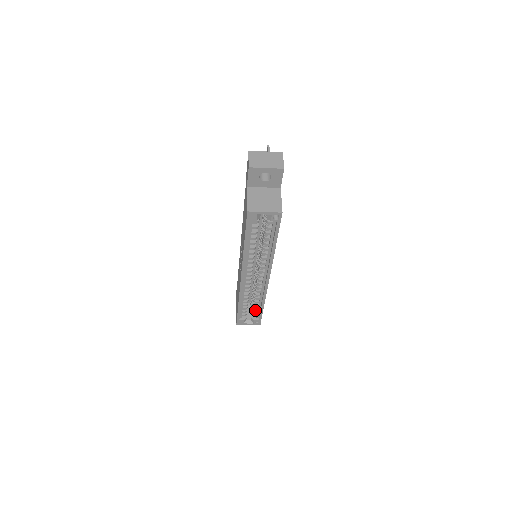
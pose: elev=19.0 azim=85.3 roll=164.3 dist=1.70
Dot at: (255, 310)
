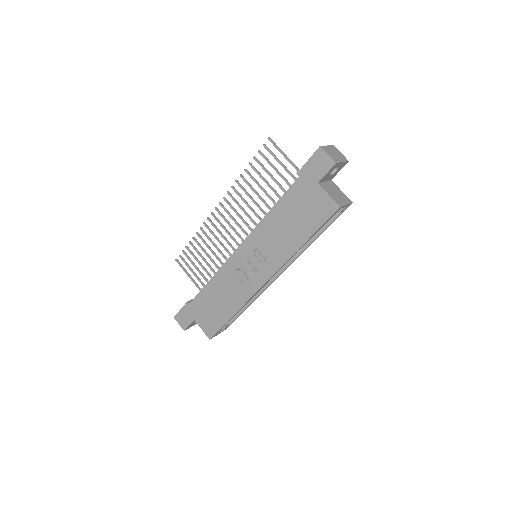
Dot at: occluded
